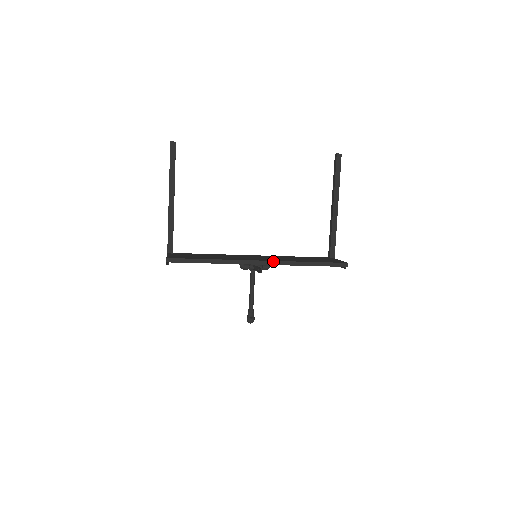
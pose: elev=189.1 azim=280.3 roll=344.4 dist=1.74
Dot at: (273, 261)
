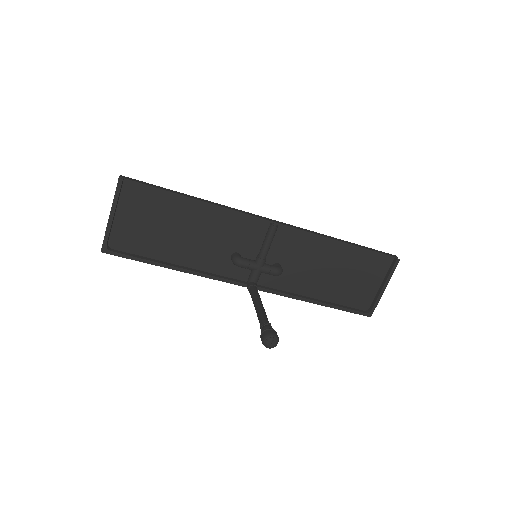
Dot at: (289, 225)
